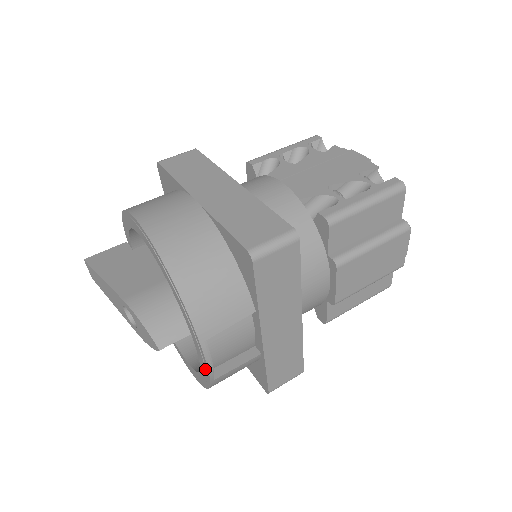
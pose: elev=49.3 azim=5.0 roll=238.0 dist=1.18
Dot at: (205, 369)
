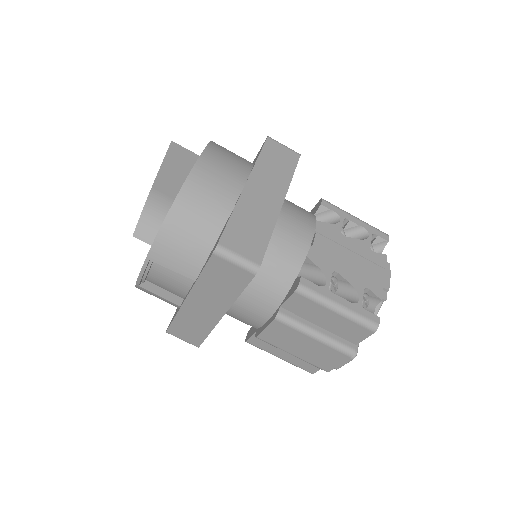
Dot at: occluded
